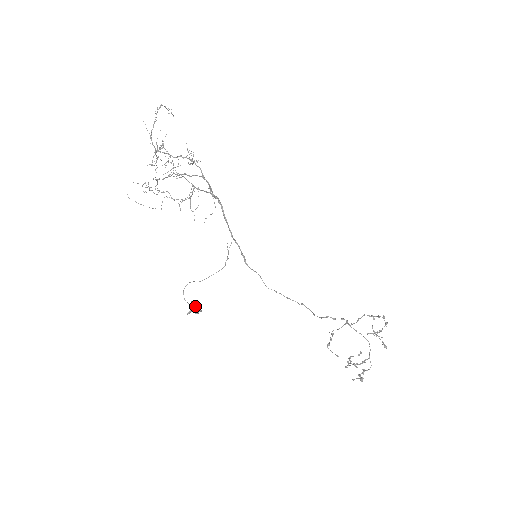
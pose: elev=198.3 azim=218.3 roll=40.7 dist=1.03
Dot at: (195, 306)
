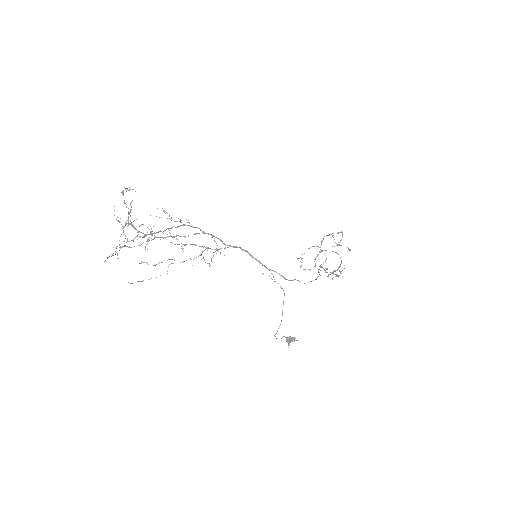
Dot at: (290, 339)
